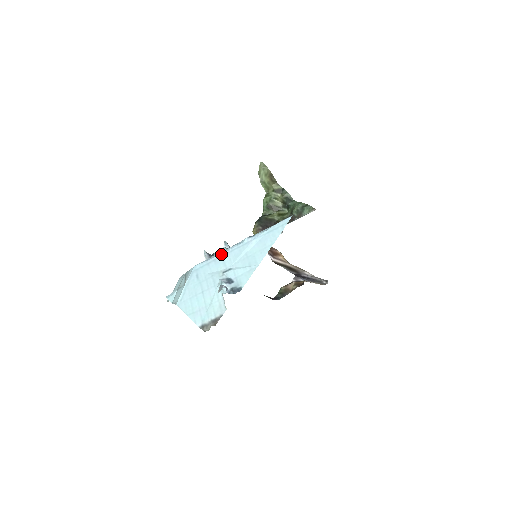
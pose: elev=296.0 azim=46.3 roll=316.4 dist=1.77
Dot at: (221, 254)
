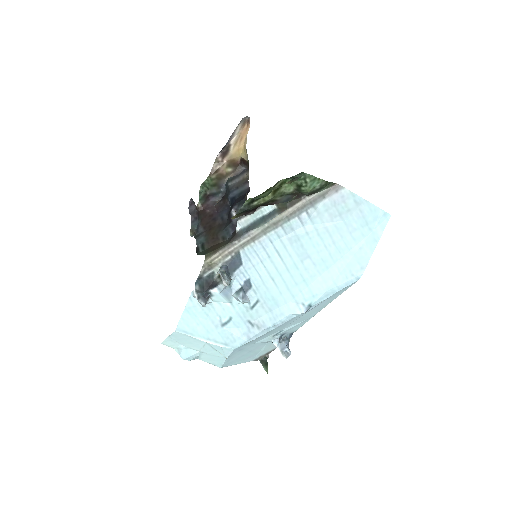
Dot at: occluded
